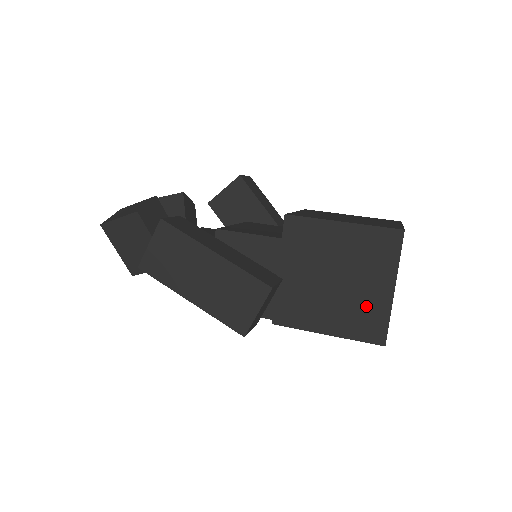
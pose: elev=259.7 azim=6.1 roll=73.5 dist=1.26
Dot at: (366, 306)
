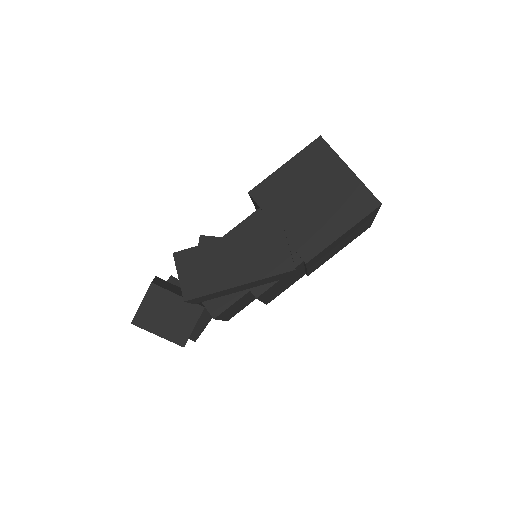
Dot at: (346, 194)
